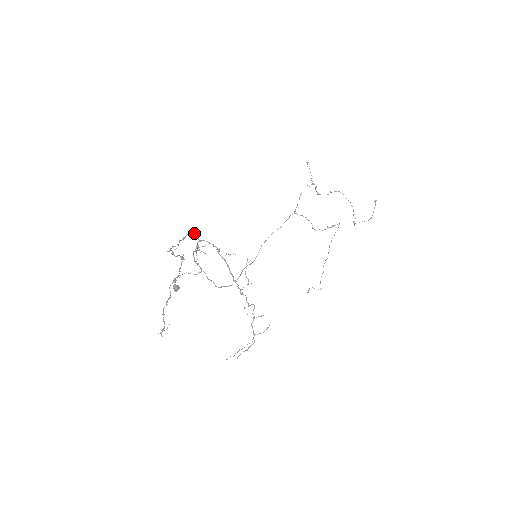
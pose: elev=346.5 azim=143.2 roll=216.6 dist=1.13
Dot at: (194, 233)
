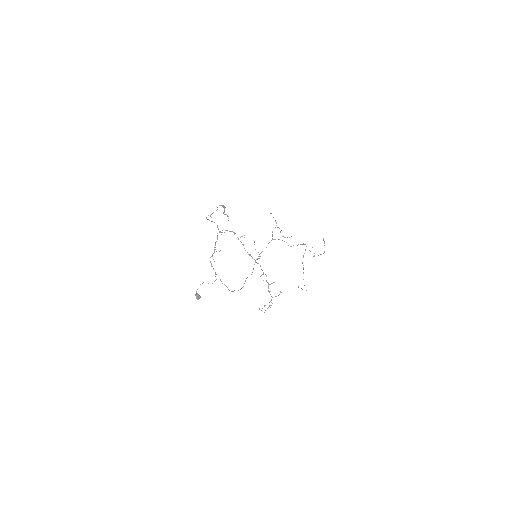
Dot at: occluded
